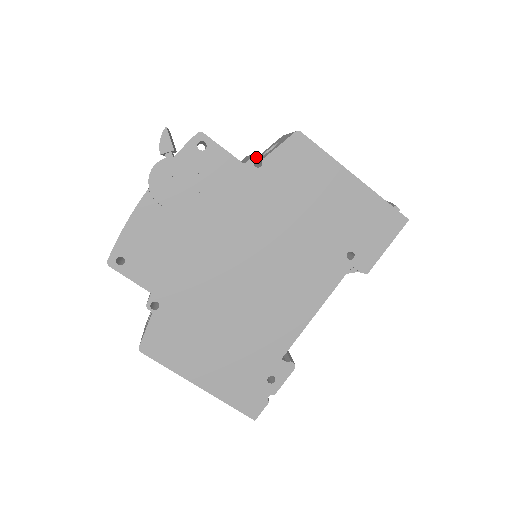
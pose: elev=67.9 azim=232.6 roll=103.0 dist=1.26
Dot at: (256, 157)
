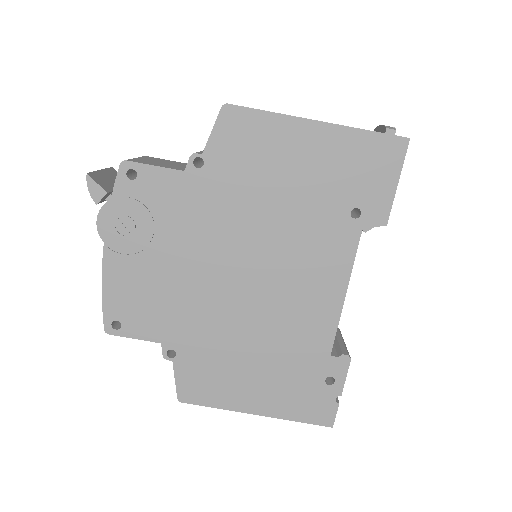
Dot at: (193, 157)
